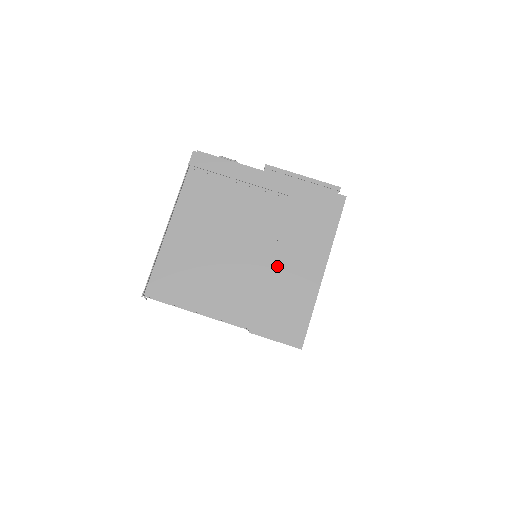
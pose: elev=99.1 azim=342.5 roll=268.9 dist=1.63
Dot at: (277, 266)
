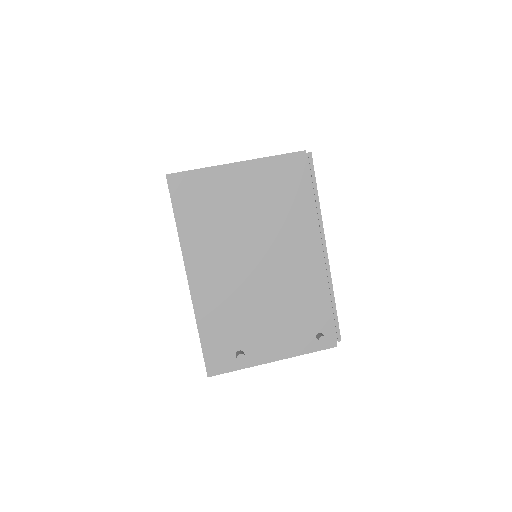
Dot at: occluded
